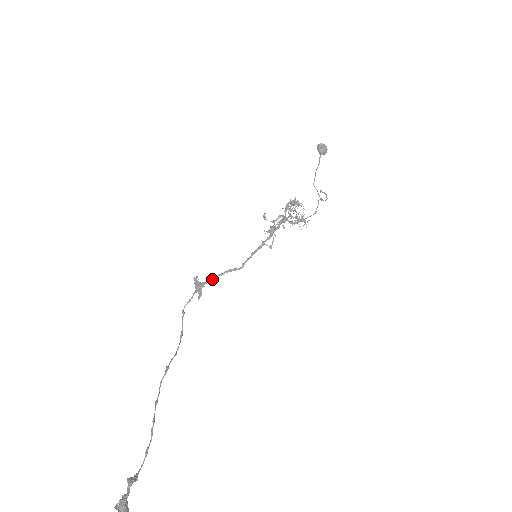
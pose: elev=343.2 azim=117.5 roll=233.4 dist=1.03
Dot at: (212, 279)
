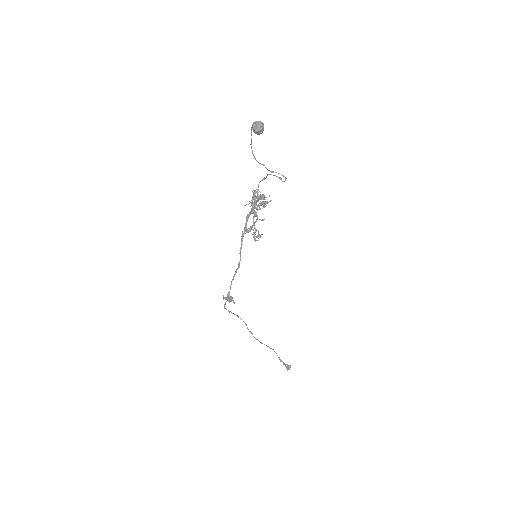
Dot at: occluded
